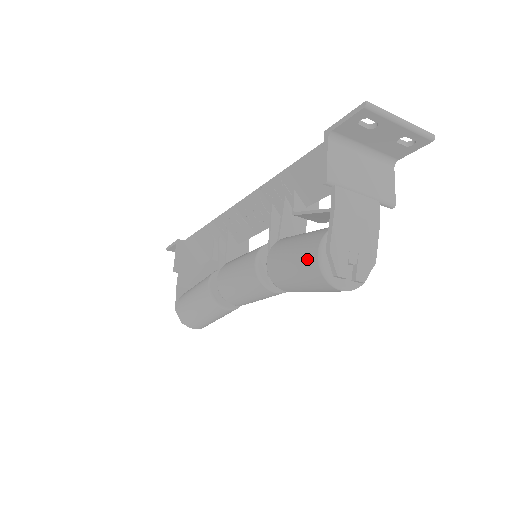
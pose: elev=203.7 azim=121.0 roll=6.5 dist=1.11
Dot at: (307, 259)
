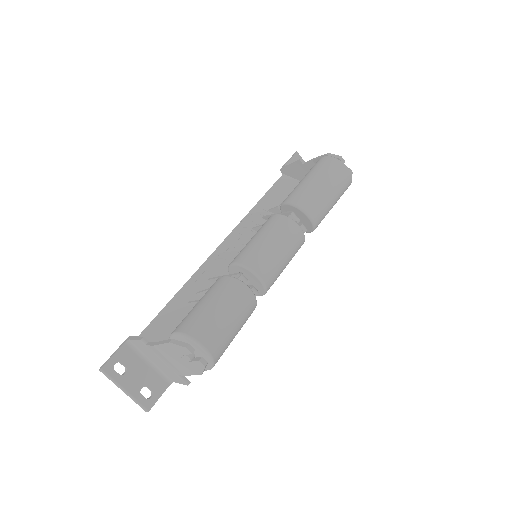
Dot at: (319, 164)
